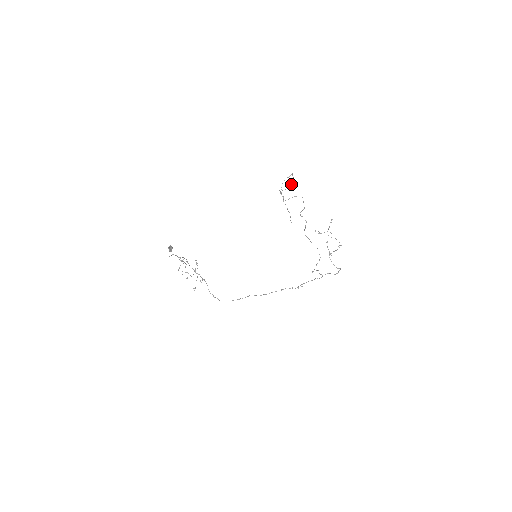
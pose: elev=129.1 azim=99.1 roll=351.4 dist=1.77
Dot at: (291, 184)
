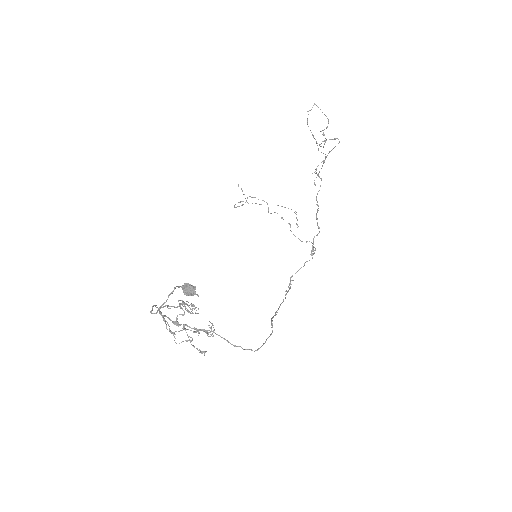
Dot at: (328, 119)
